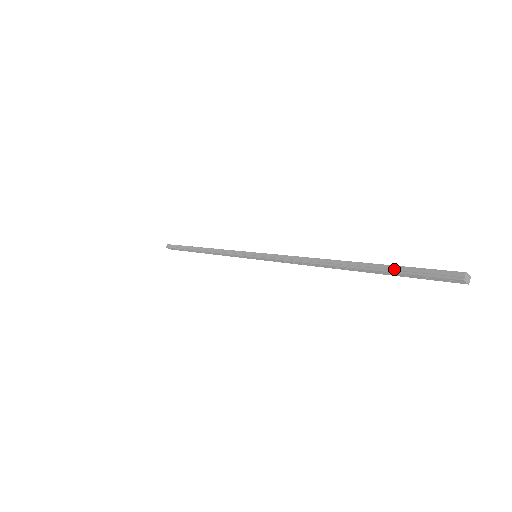
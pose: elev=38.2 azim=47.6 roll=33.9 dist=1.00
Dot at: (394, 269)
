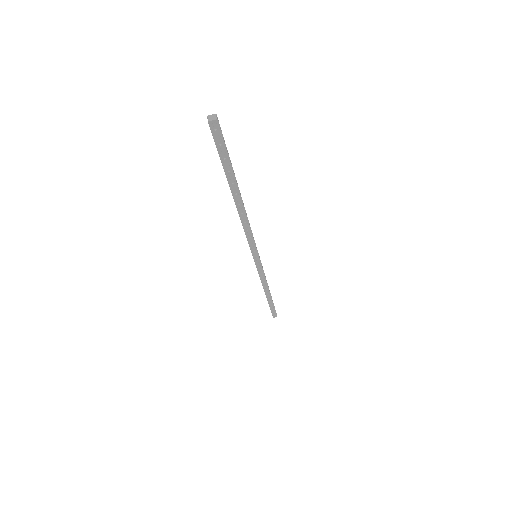
Dot at: (223, 164)
